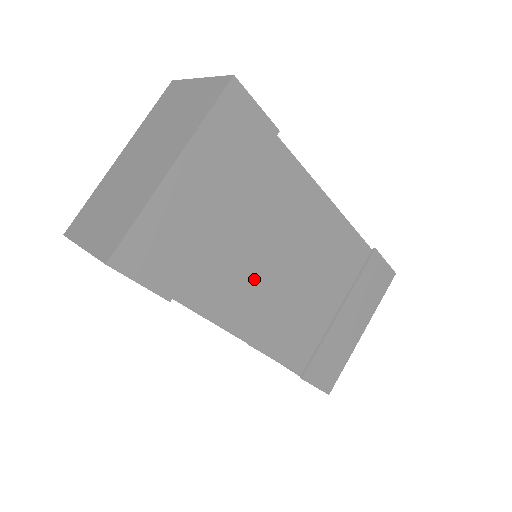
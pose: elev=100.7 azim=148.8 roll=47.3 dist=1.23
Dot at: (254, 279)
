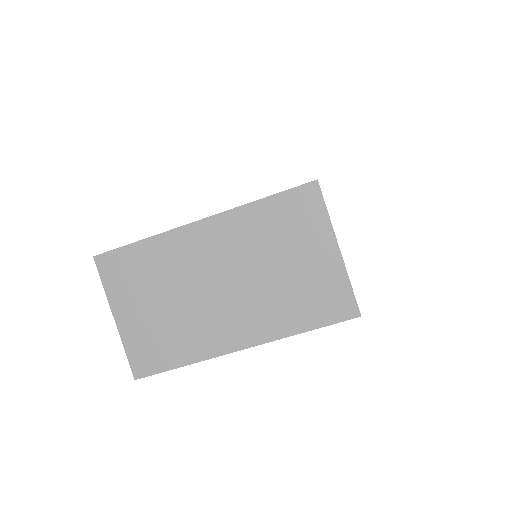
Dot at: occluded
